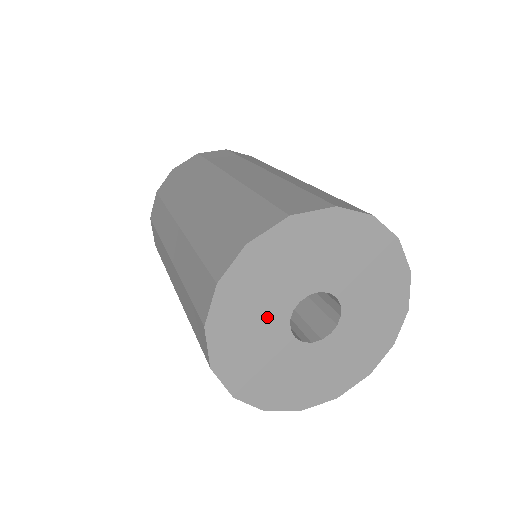
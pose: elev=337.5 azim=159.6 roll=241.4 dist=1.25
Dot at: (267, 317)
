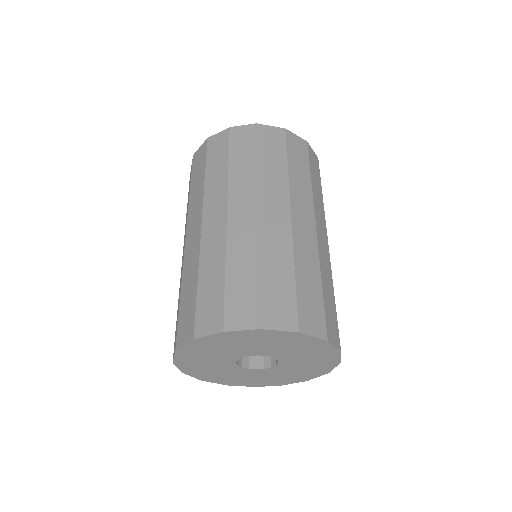
Dot at: (227, 370)
